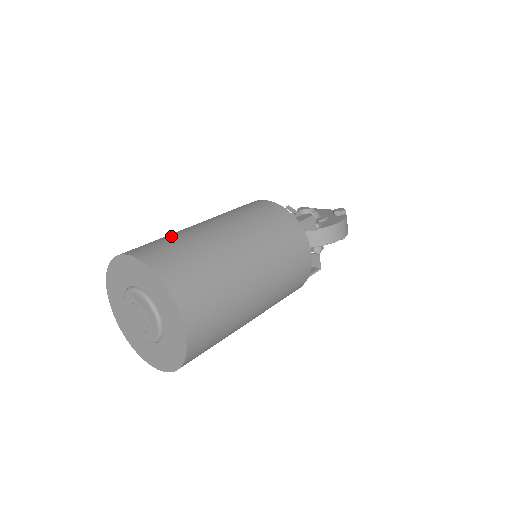
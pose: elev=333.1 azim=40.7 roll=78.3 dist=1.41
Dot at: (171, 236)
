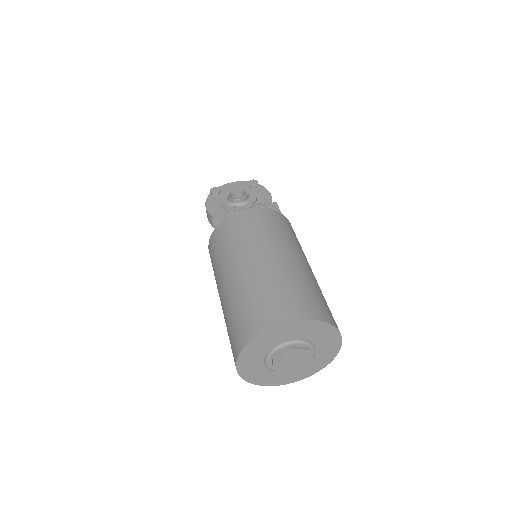
Dot at: (274, 285)
